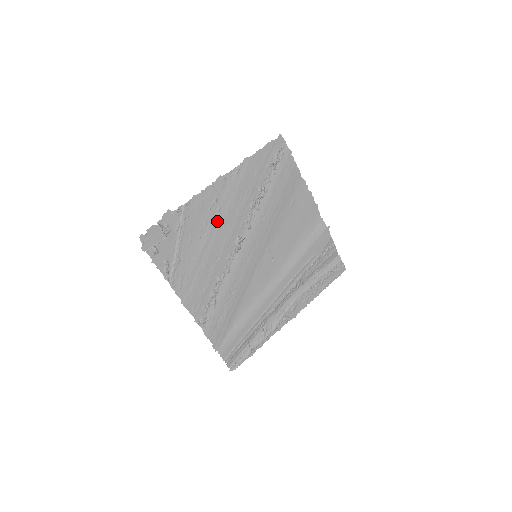
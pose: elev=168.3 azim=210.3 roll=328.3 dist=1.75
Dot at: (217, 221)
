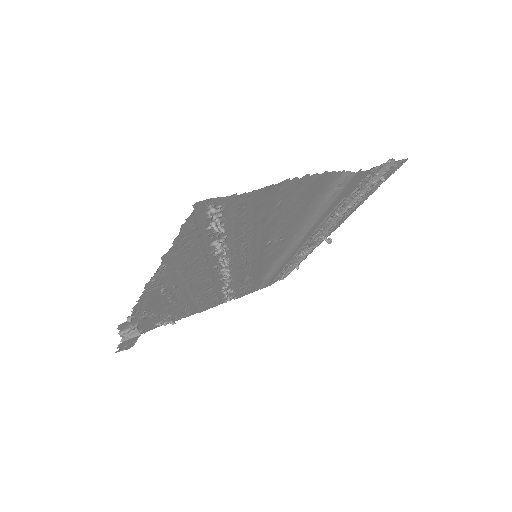
Dot at: (182, 288)
